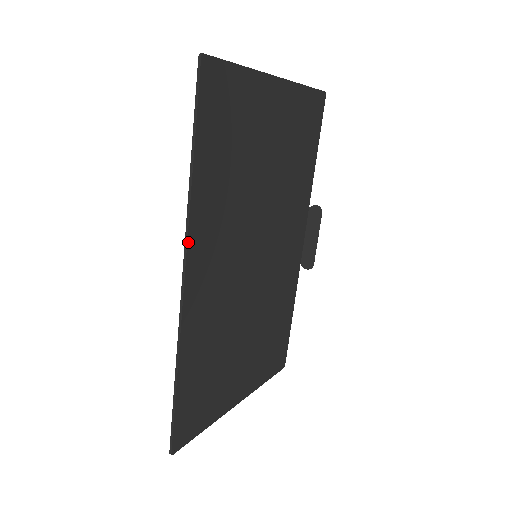
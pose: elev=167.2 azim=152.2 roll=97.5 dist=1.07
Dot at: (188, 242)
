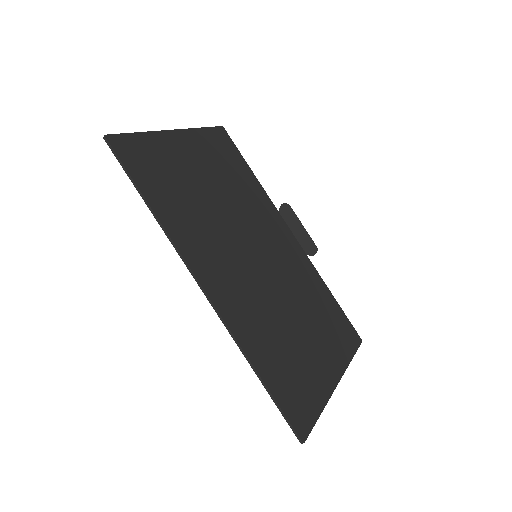
Dot at: (185, 259)
